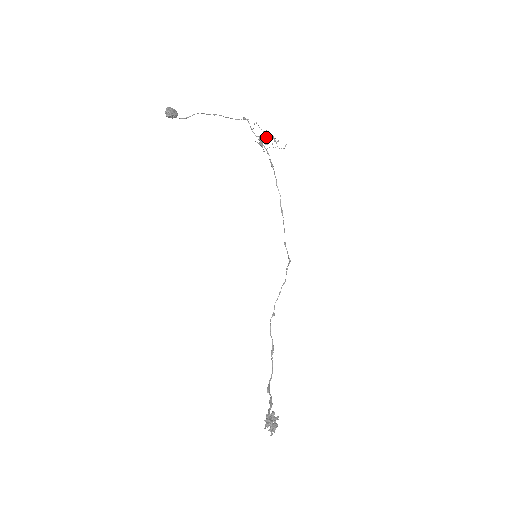
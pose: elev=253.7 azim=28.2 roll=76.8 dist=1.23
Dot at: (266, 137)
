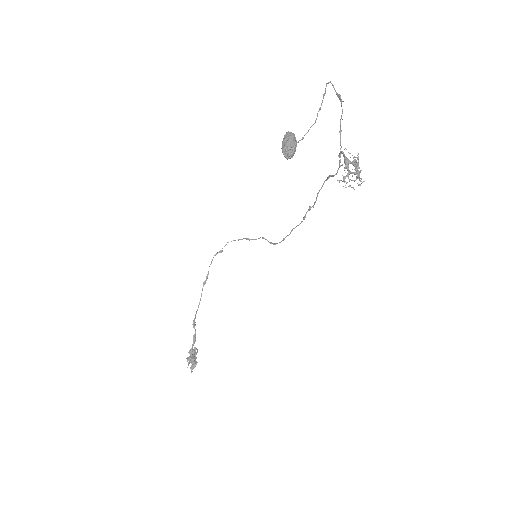
Dot at: occluded
